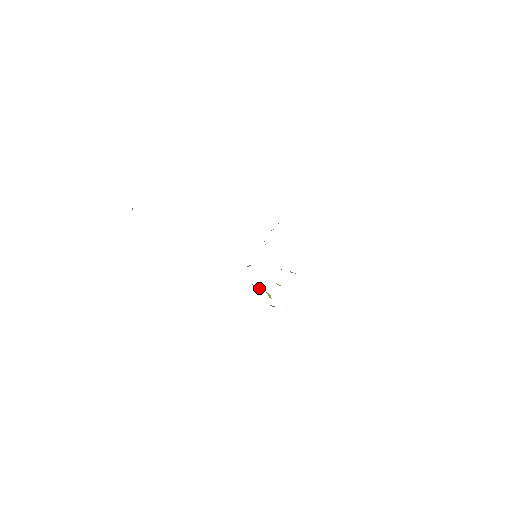
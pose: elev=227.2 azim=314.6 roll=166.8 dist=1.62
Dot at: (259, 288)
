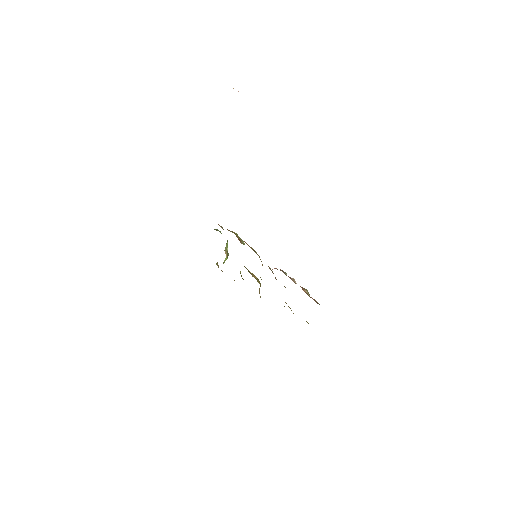
Dot at: (227, 250)
